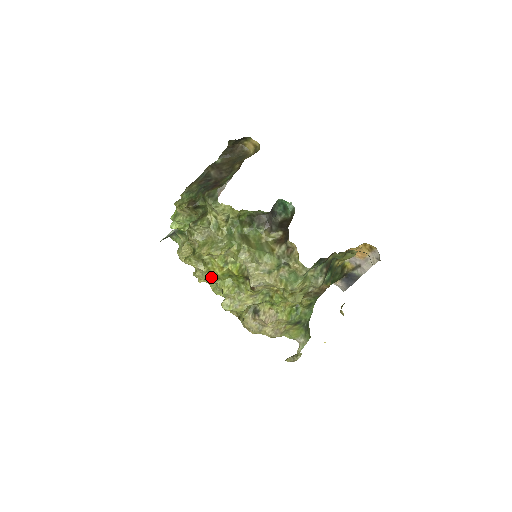
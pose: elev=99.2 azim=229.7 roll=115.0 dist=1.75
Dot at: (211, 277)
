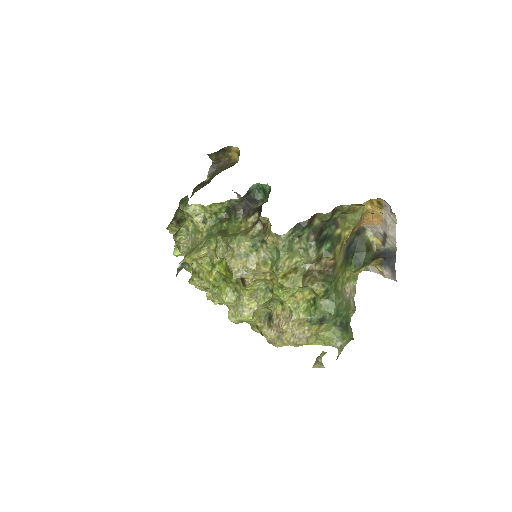
Dot at: (210, 289)
